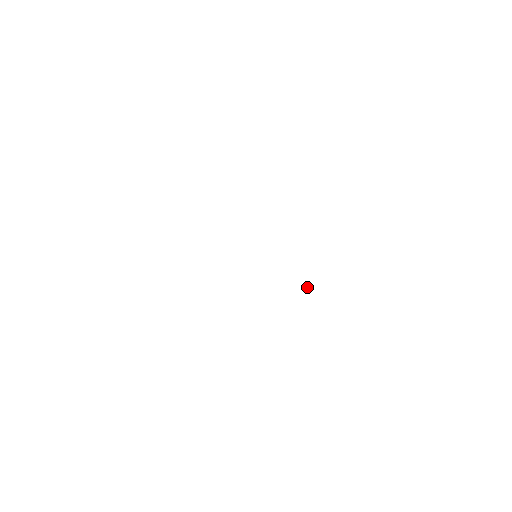
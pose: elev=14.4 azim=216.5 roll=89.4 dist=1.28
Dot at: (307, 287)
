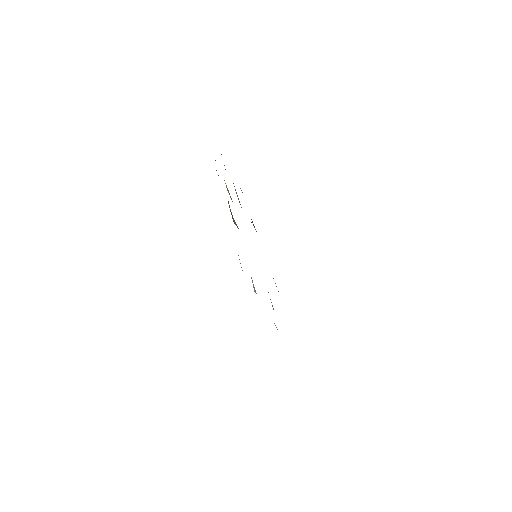
Dot at: occluded
